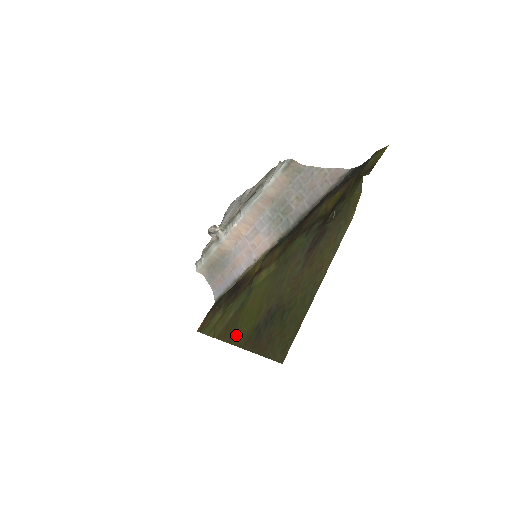
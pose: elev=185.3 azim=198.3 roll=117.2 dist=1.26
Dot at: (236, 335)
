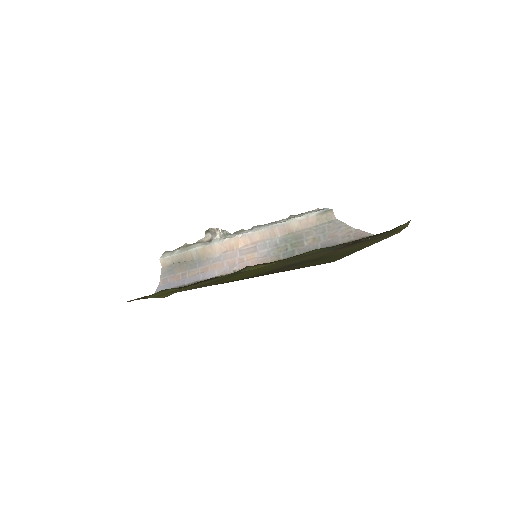
Dot at: (226, 281)
